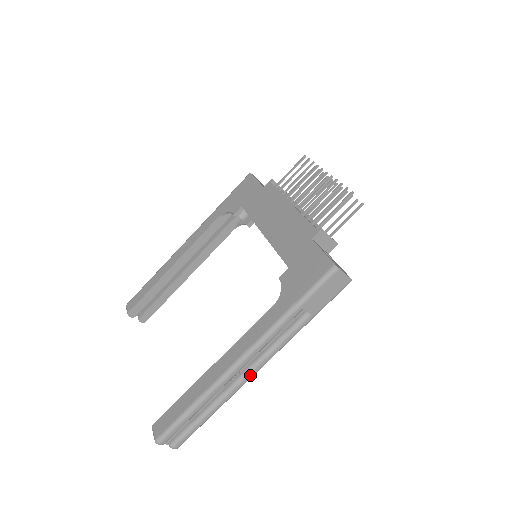
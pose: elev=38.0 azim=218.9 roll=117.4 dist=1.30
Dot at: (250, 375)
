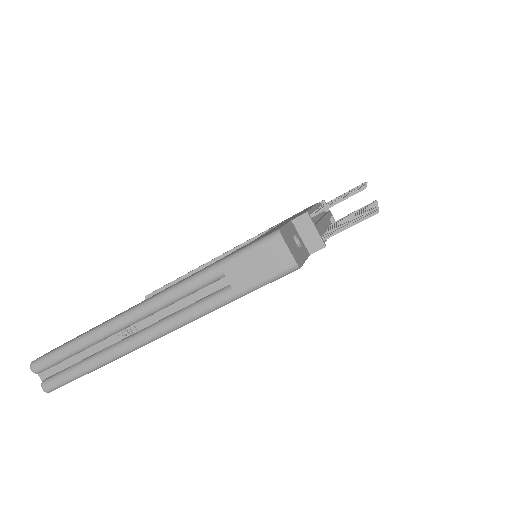
Dot at: (143, 337)
